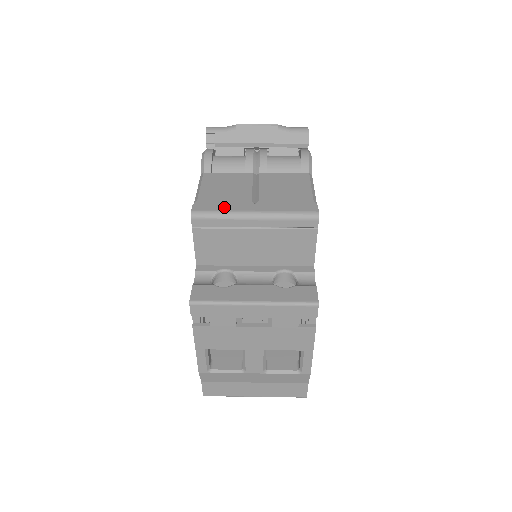
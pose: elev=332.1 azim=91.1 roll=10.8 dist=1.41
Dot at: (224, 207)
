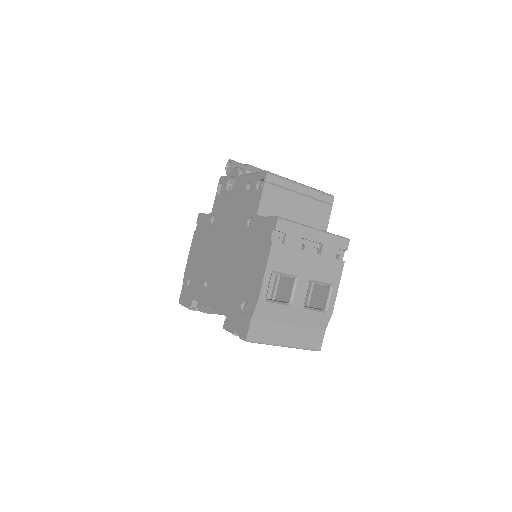
Dot at: occluded
